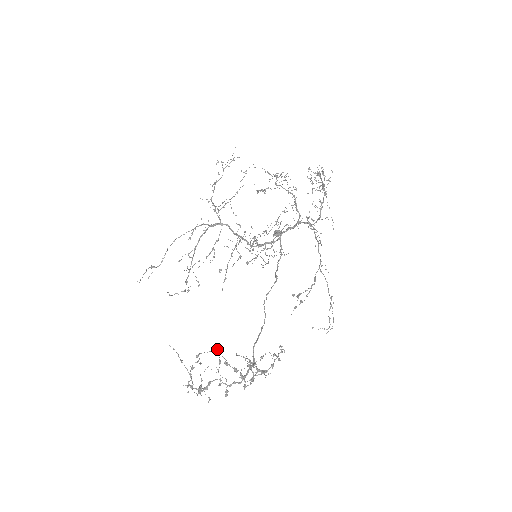
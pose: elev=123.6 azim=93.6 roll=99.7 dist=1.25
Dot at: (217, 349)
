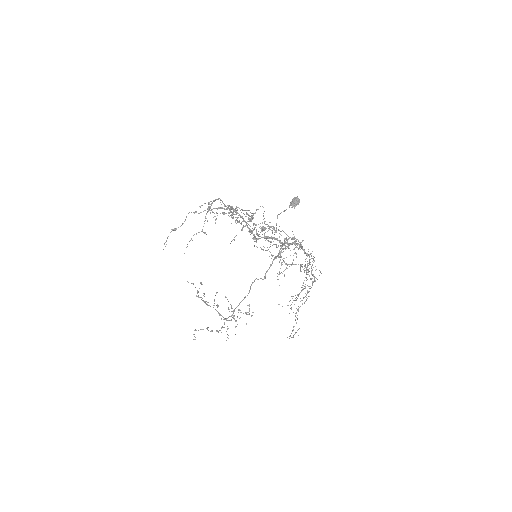
Dot at: (207, 329)
